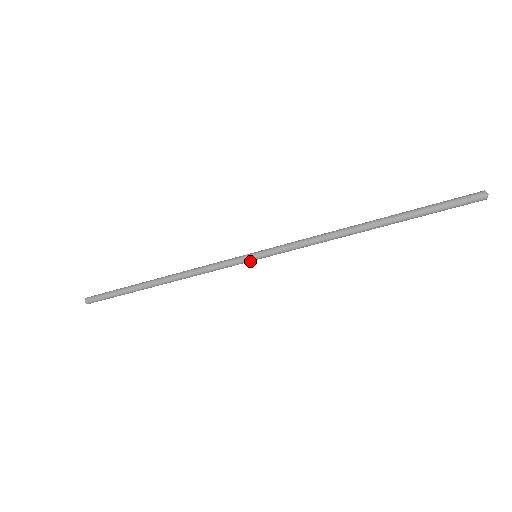
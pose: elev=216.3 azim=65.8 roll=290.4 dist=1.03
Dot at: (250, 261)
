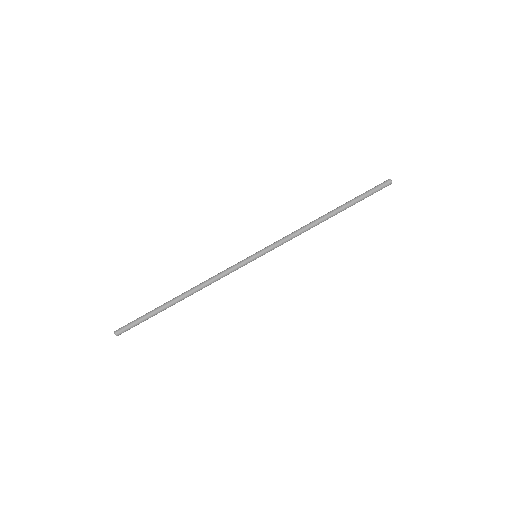
Dot at: (252, 259)
